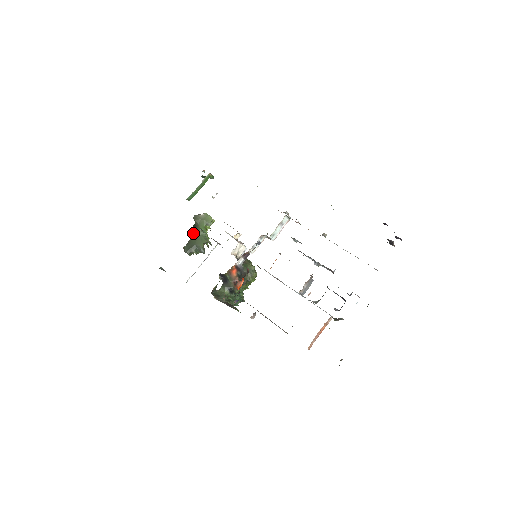
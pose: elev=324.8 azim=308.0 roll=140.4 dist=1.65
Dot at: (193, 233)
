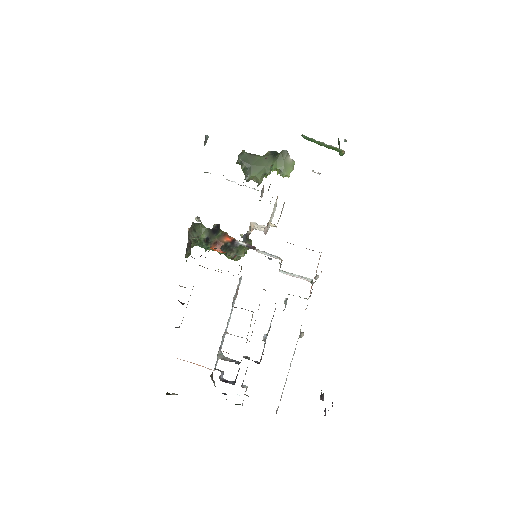
Dot at: (265, 156)
